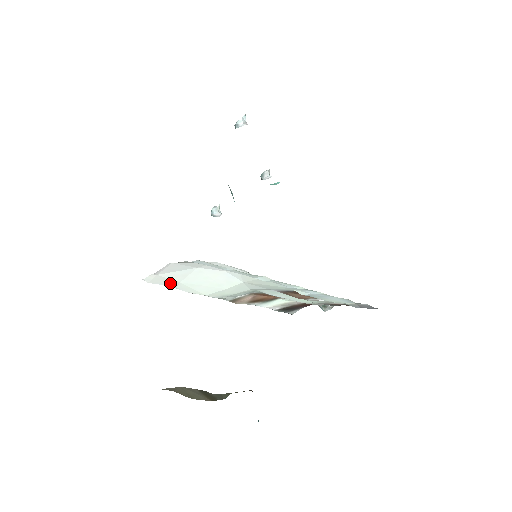
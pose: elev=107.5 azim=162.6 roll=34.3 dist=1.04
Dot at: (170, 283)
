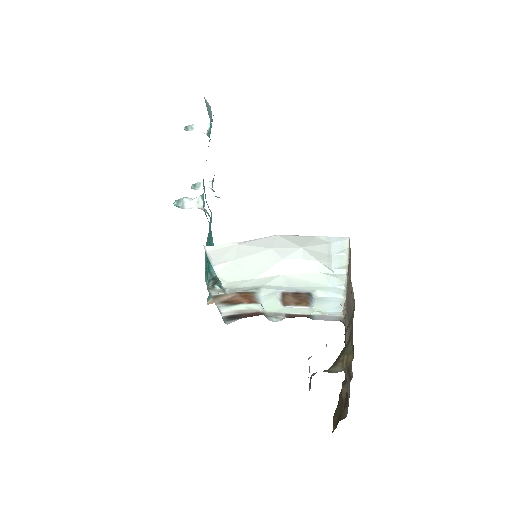
Dot at: (223, 258)
